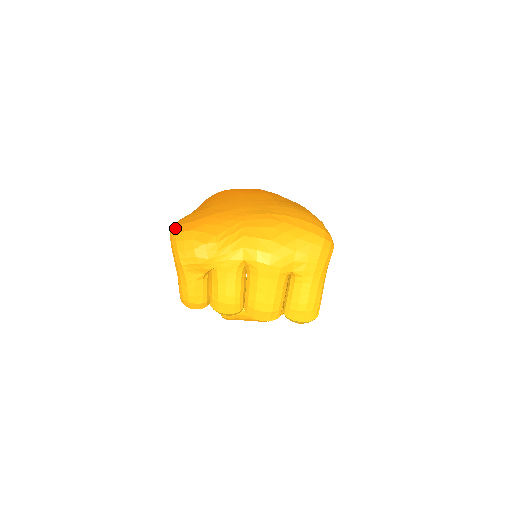
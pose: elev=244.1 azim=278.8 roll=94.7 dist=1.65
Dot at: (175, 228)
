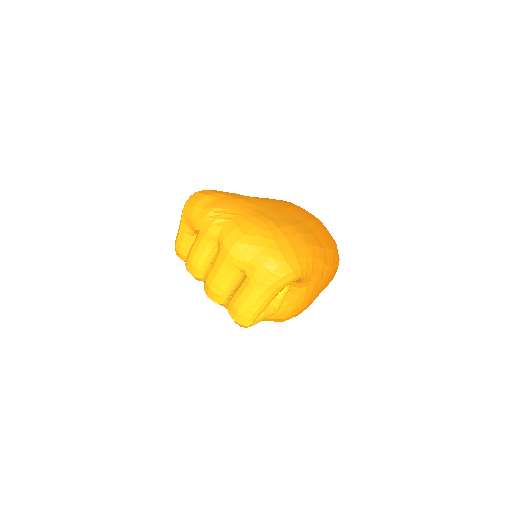
Dot at: (203, 190)
